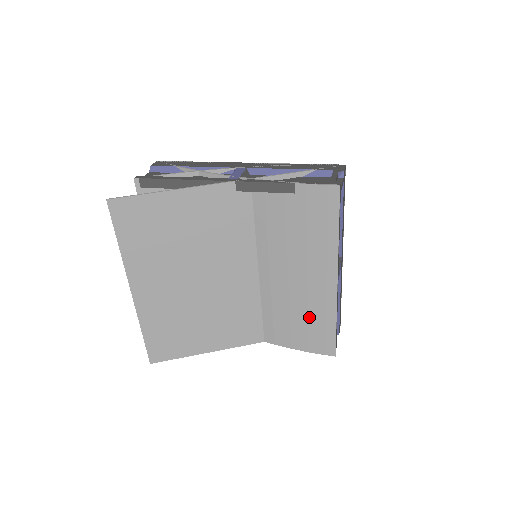
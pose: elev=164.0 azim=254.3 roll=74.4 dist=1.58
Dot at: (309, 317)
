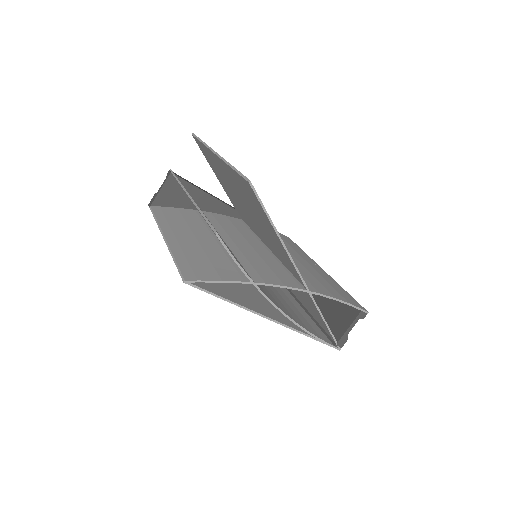
Dot at: (326, 281)
